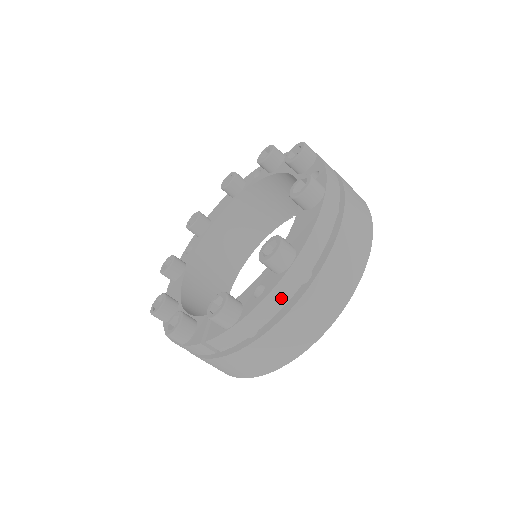
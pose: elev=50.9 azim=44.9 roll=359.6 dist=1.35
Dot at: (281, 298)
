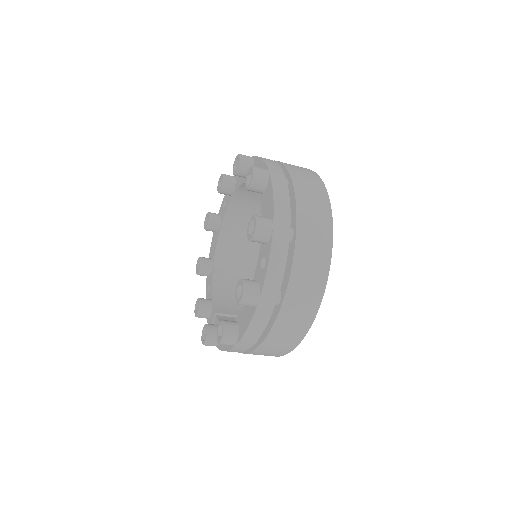
Dot at: (237, 351)
